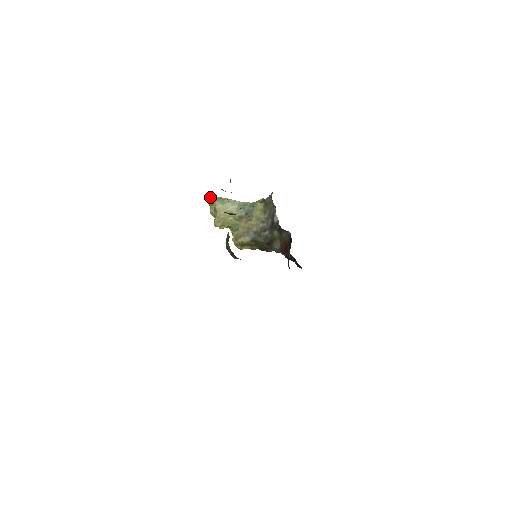
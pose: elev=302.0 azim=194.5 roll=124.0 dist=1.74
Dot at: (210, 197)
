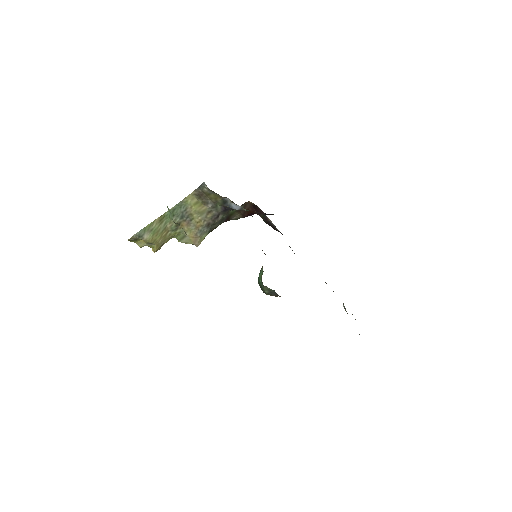
Dot at: (130, 238)
